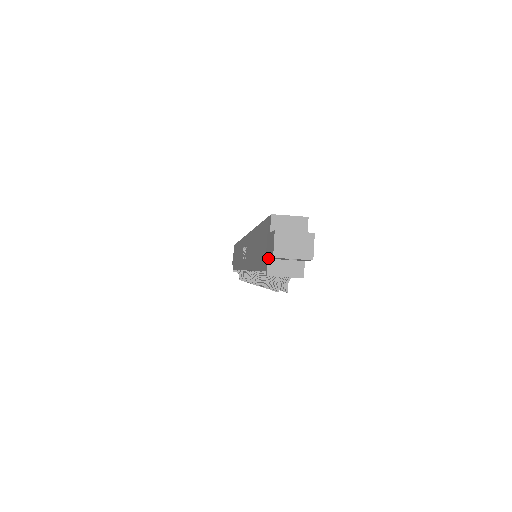
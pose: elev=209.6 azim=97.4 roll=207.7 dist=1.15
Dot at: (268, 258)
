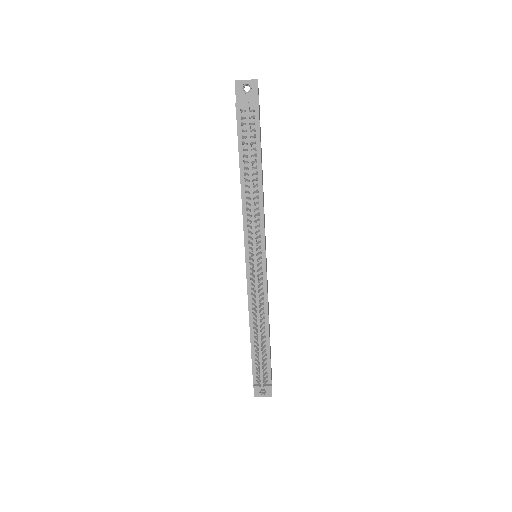
Dot at: occluded
